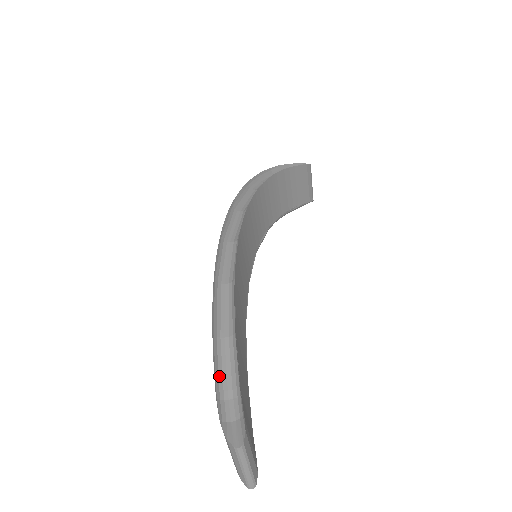
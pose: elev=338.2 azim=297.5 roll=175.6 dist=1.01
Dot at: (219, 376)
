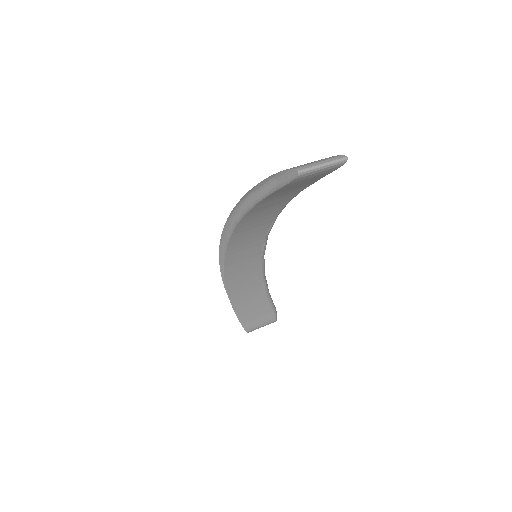
Dot at: occluded
